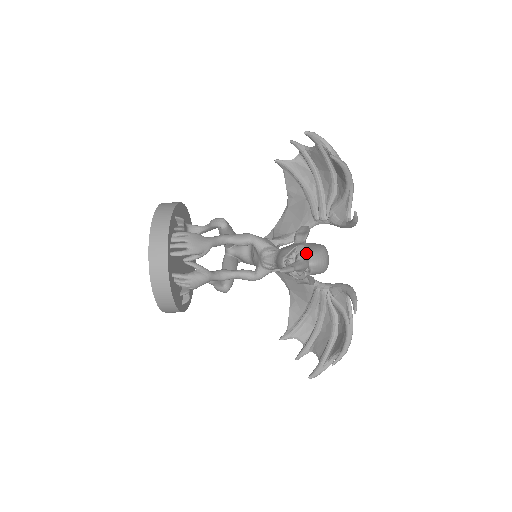
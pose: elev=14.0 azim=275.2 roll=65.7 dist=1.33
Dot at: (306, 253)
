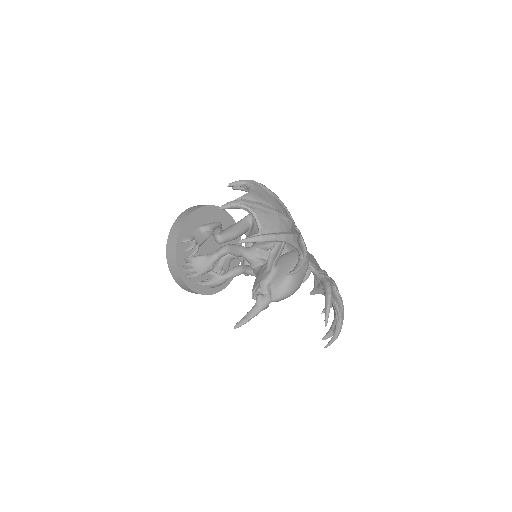
Dot at: (269, 288)
